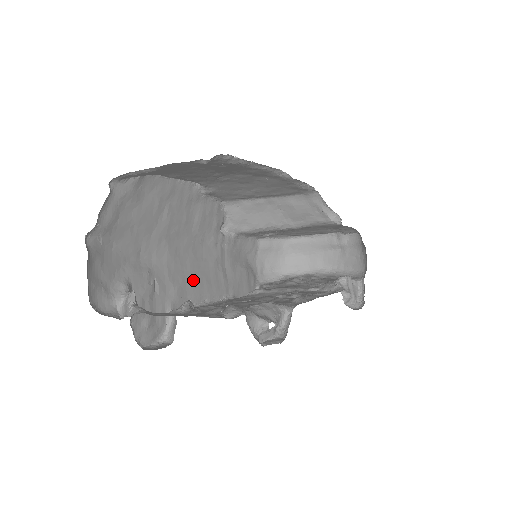
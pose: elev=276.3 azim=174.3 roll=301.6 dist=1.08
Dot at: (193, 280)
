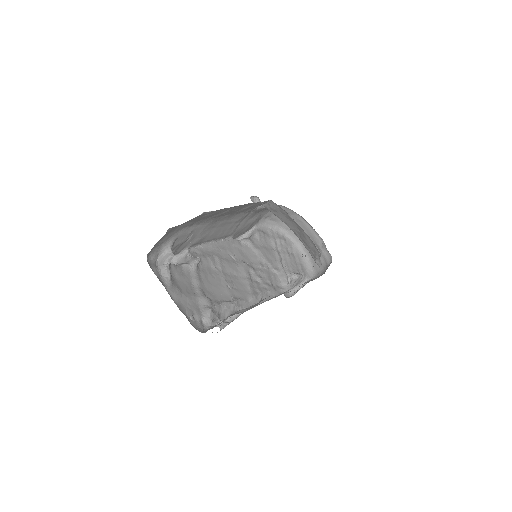
Dot at: (214, 232)
